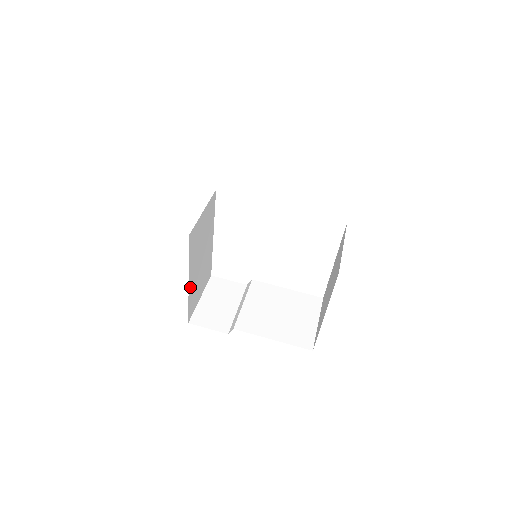
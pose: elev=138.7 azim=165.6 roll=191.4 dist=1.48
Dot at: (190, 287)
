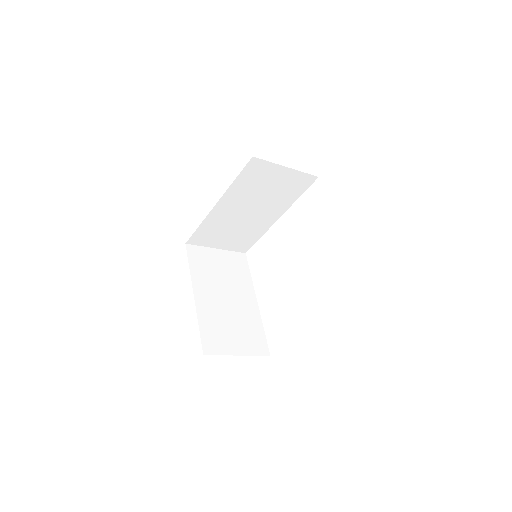
Dot at: (200, 306)
